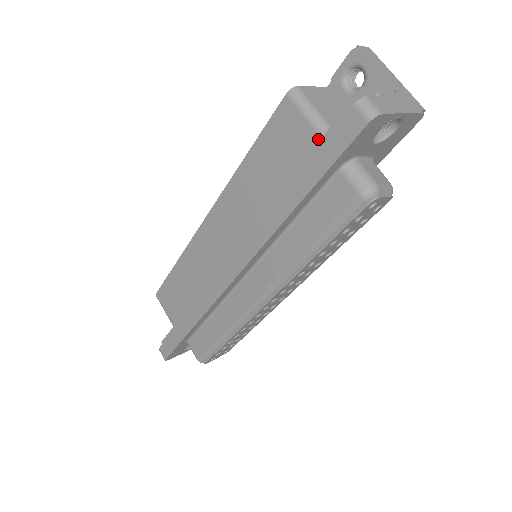
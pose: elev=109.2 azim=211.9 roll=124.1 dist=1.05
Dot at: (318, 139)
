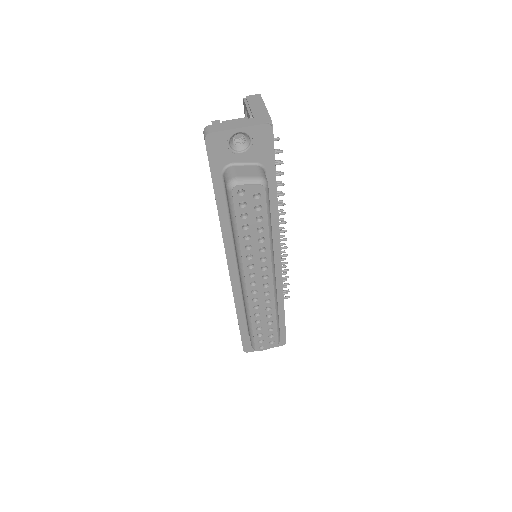
Dot at: occluded
